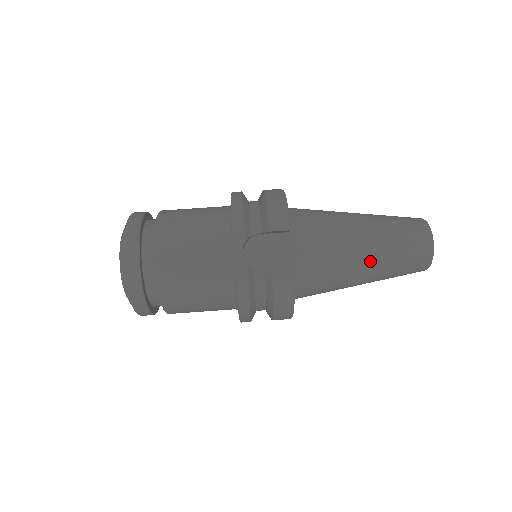
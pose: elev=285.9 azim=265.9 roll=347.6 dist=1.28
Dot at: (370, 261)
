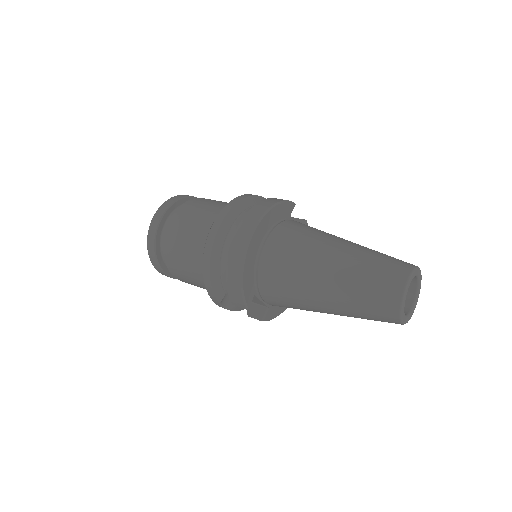
Dot at: (353, 243)
